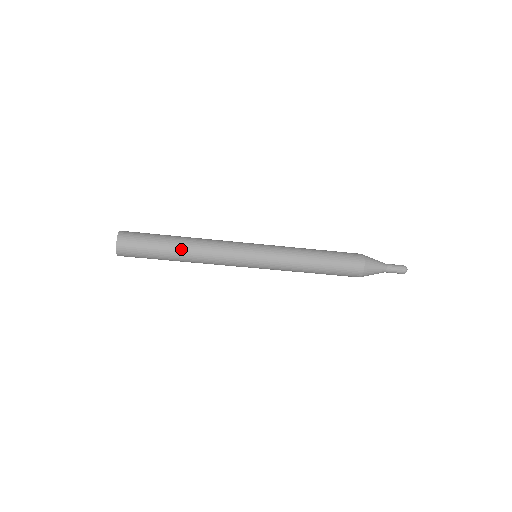
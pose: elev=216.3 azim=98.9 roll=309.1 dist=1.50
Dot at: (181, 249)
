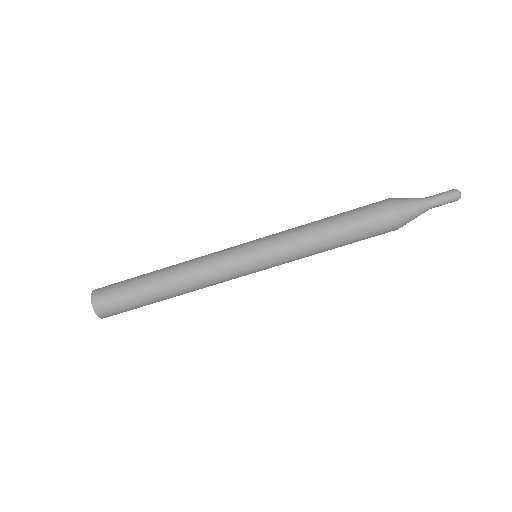
Dot at: (161, 274)
